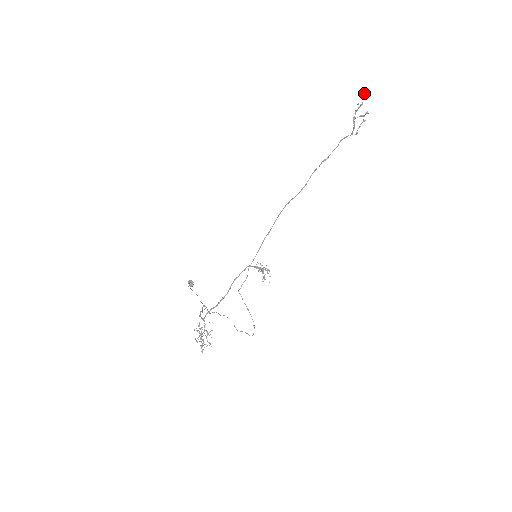
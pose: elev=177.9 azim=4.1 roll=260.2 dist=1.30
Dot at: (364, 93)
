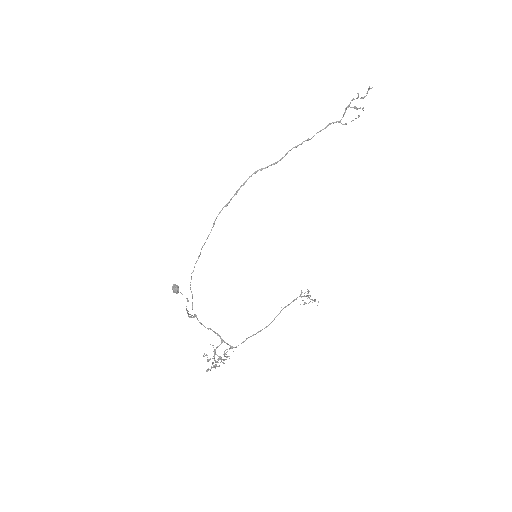
Dot at: (370, 88)
